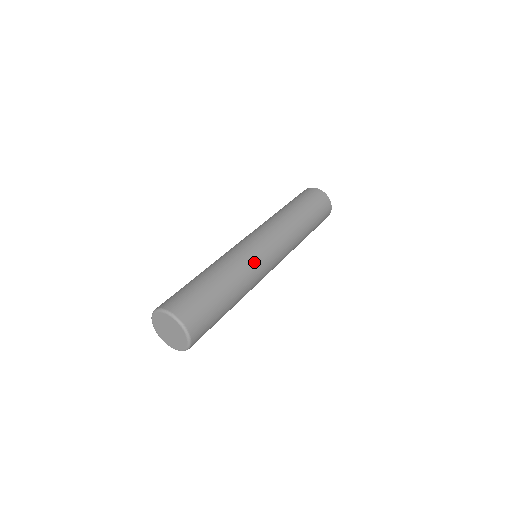
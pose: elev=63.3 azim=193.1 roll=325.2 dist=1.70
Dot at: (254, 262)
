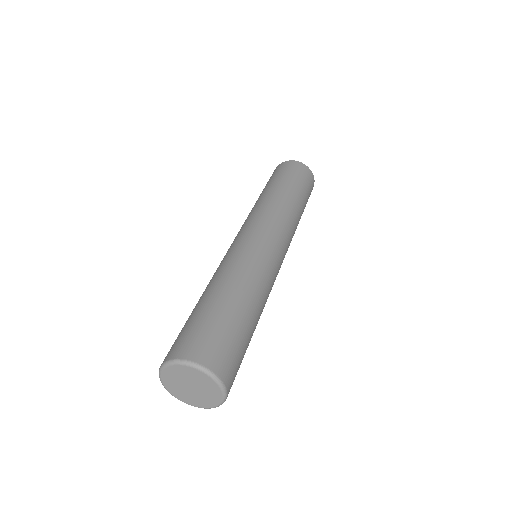
Dot at: (235, 254)
